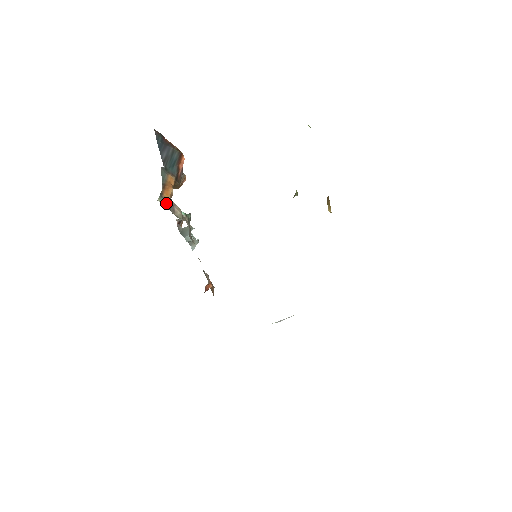
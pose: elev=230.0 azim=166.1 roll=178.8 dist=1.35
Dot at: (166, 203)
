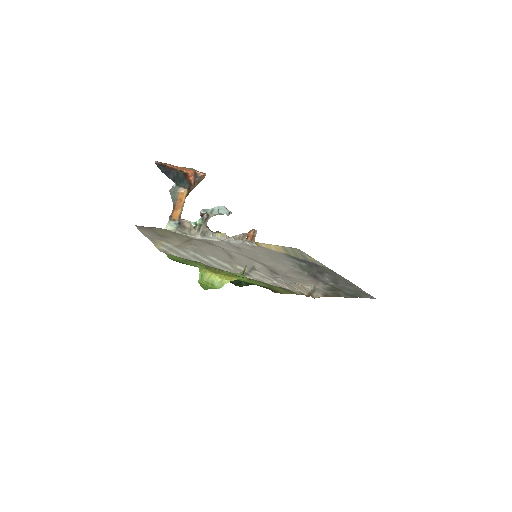
Dot at: (174, 225)
